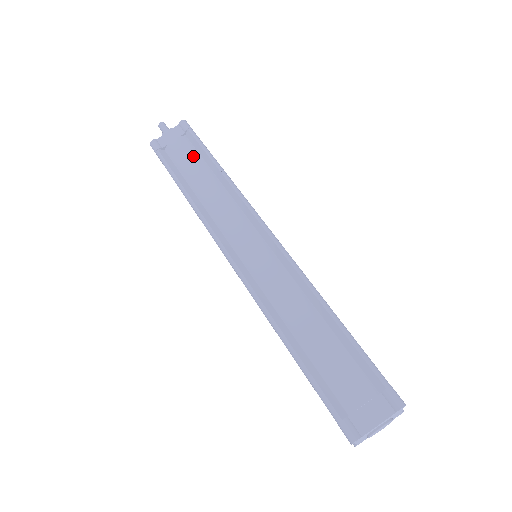
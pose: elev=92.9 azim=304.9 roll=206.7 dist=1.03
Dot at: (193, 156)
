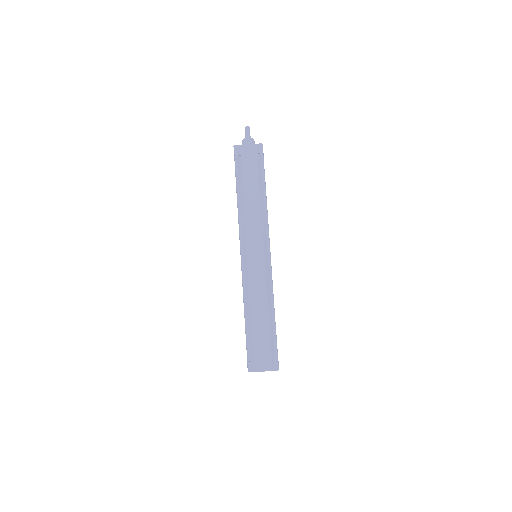
Dot at: (254, 175)
